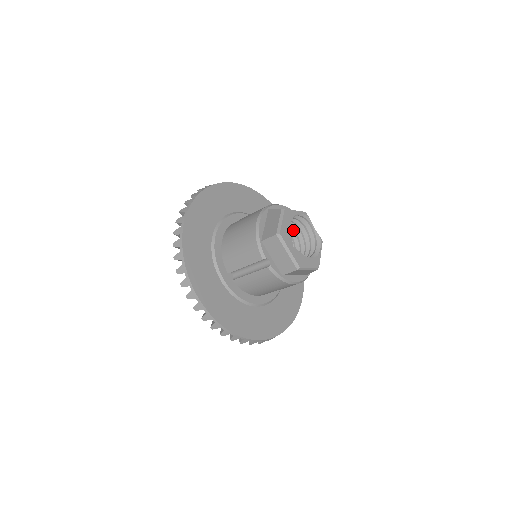
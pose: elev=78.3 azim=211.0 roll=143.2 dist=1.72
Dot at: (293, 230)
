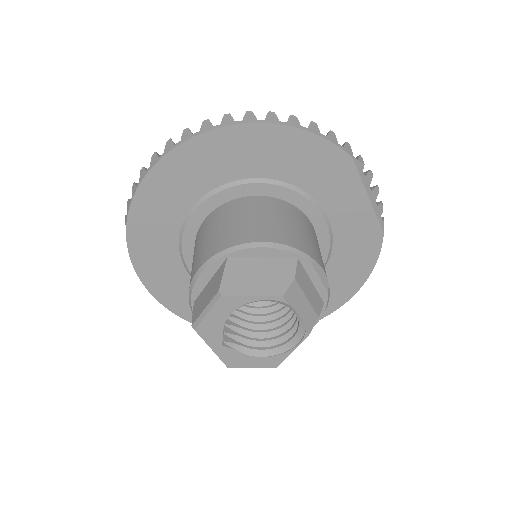
Dot at: occluded
